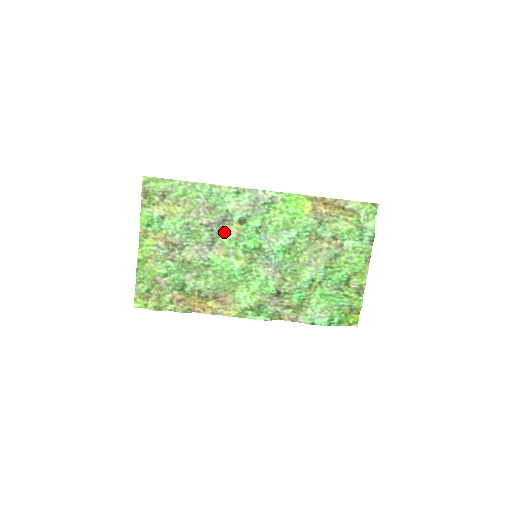
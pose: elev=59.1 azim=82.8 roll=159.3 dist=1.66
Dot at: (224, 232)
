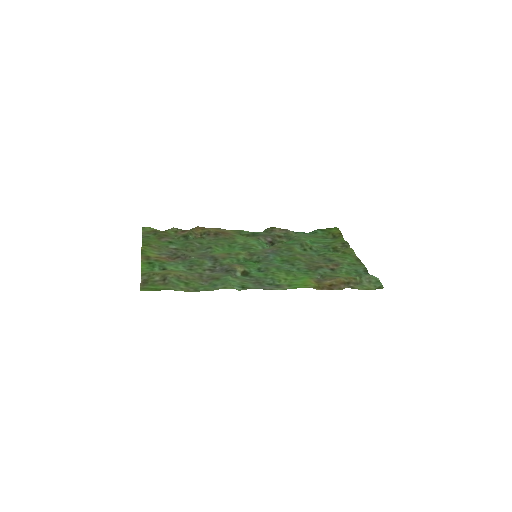
Dot at: (227, 265)
